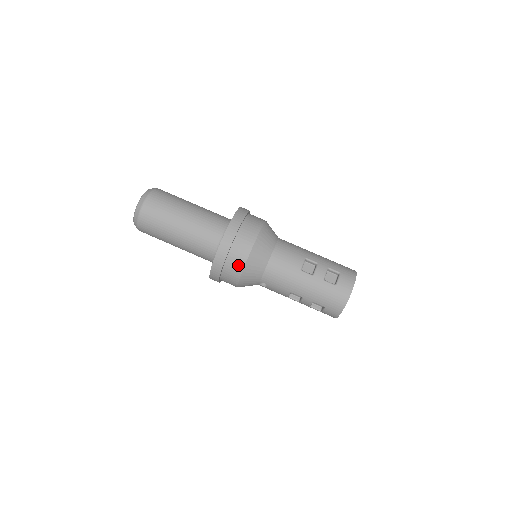
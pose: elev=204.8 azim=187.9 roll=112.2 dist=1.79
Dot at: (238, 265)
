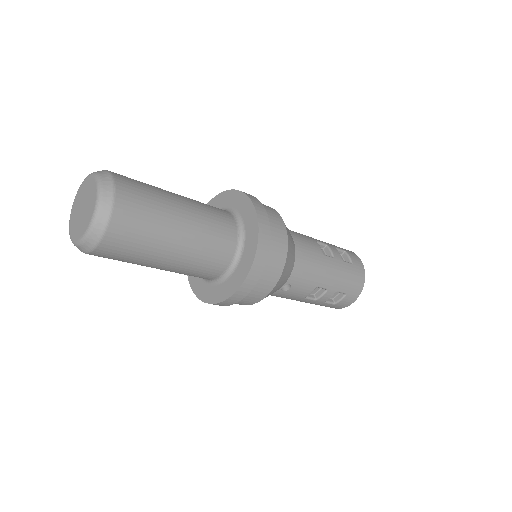
Dot at: (279, 261)
